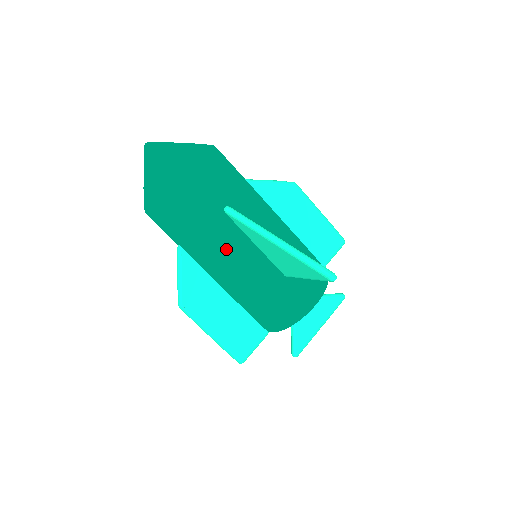
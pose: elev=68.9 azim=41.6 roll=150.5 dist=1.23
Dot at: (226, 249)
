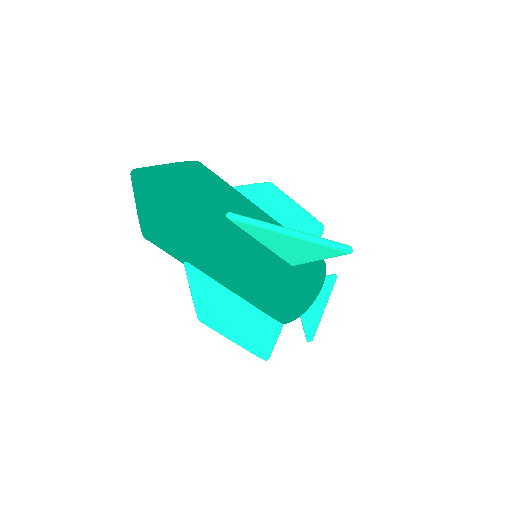
Dot at: (235, 253)
